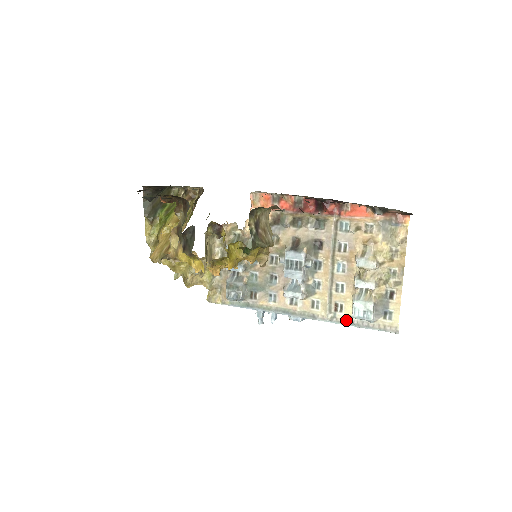
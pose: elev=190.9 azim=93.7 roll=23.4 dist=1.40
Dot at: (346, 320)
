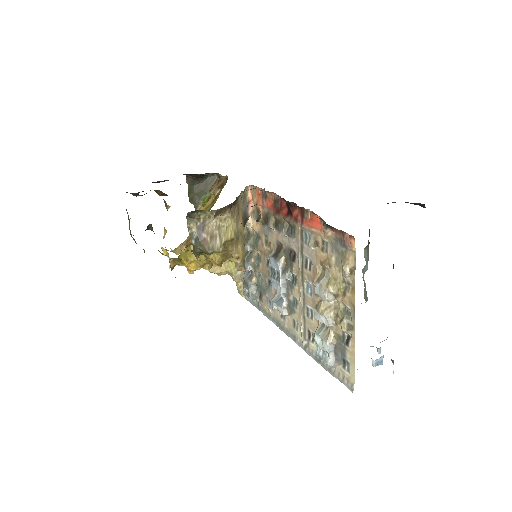
Dot at: (315, 354)
